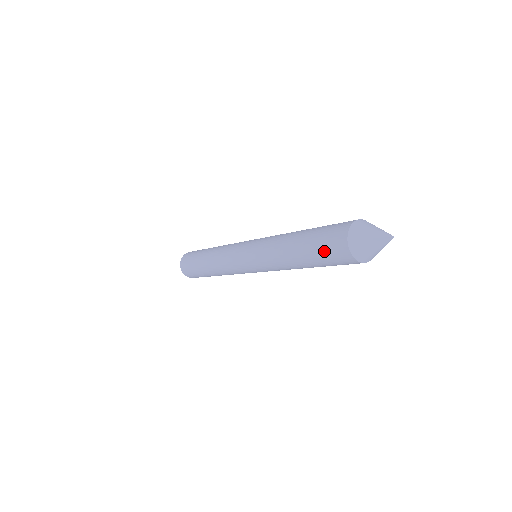
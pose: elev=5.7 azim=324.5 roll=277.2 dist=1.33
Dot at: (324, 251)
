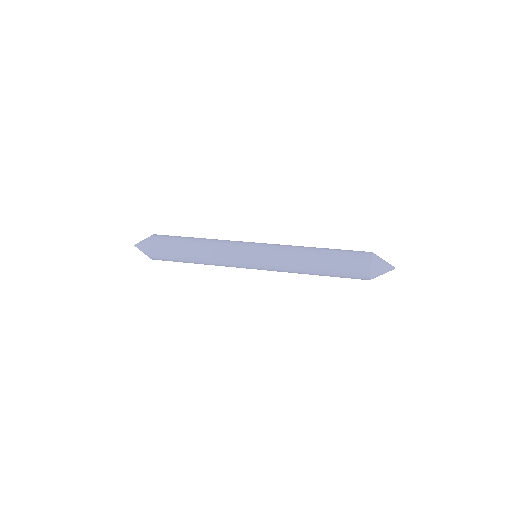
Dot at: occluded
